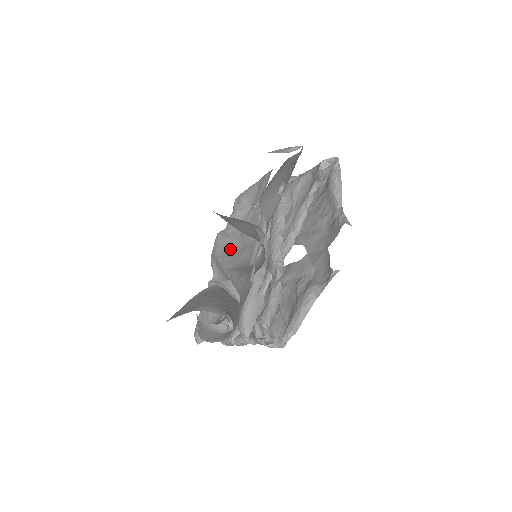
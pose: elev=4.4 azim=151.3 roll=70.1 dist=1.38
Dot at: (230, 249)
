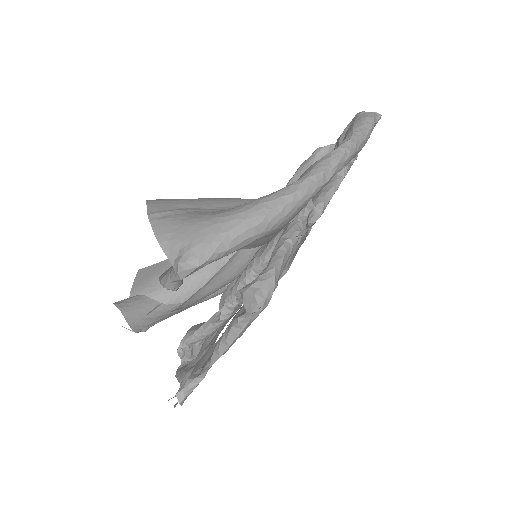
Dot at: occluded
